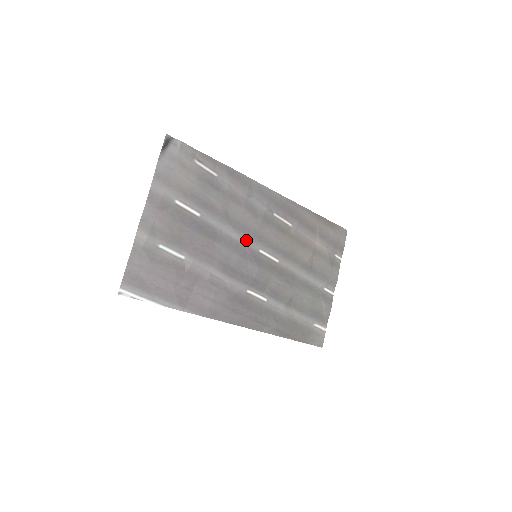
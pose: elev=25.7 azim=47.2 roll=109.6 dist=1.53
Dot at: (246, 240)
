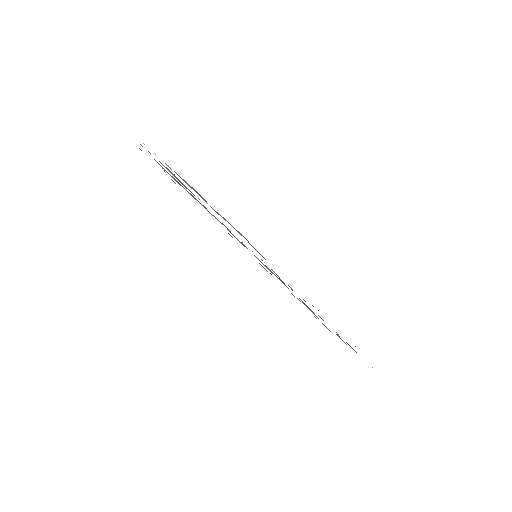
Dot at: occluded
